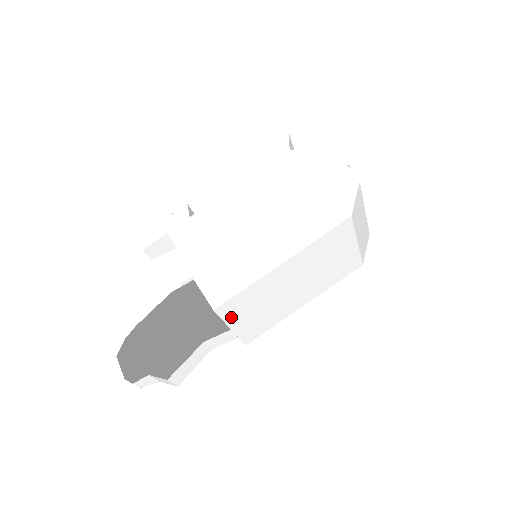
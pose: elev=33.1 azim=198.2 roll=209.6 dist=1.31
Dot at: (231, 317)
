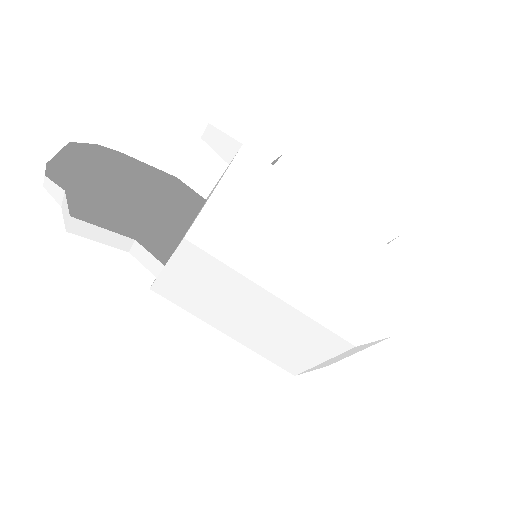
Dot at: (181, 261)
